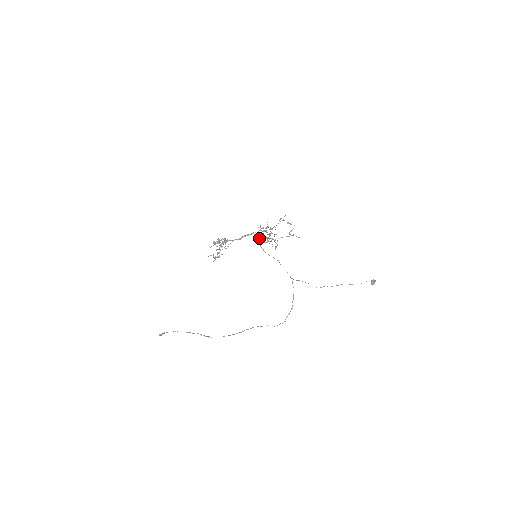
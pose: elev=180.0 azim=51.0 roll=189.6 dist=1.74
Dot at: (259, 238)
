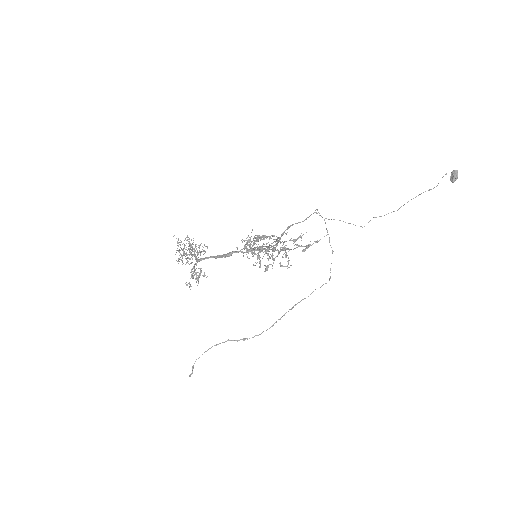
Dot at: occluded
